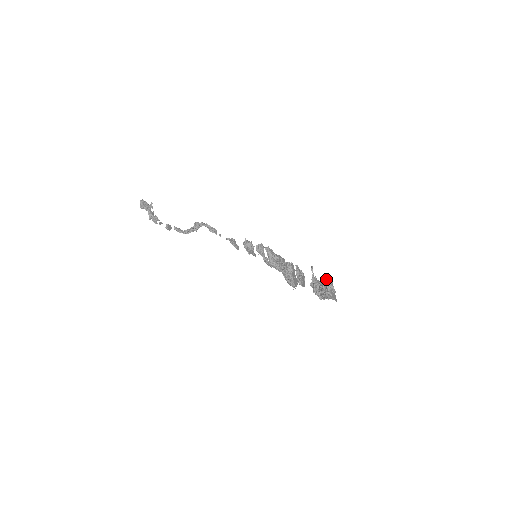
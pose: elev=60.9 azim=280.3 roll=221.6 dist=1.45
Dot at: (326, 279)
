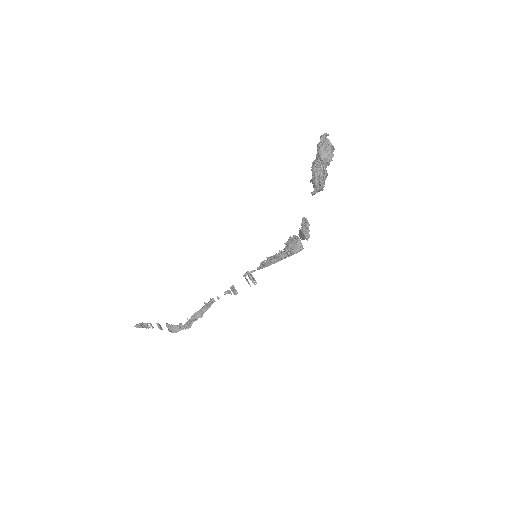
Dot at: occluded
